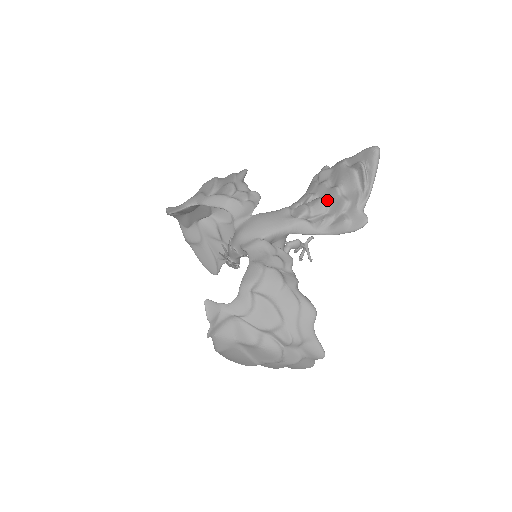
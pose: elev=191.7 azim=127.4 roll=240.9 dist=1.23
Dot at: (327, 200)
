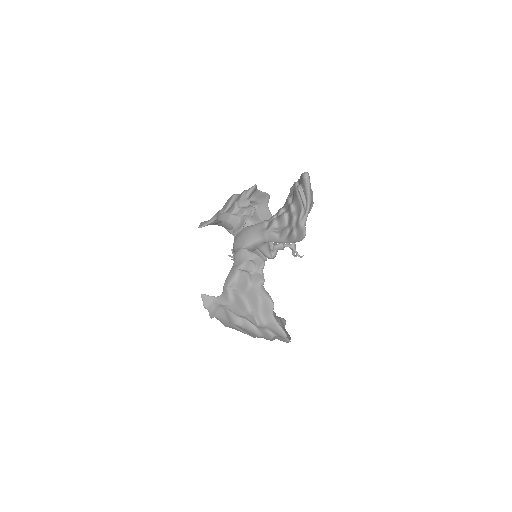
Dot at: (286, 215)
